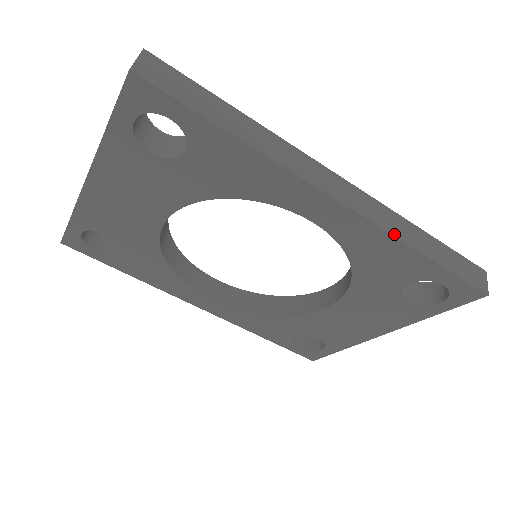
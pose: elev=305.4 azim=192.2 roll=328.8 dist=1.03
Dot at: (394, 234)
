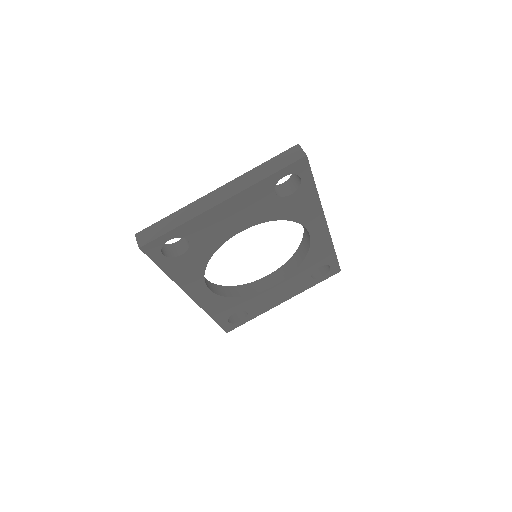
Dot at: occluded
